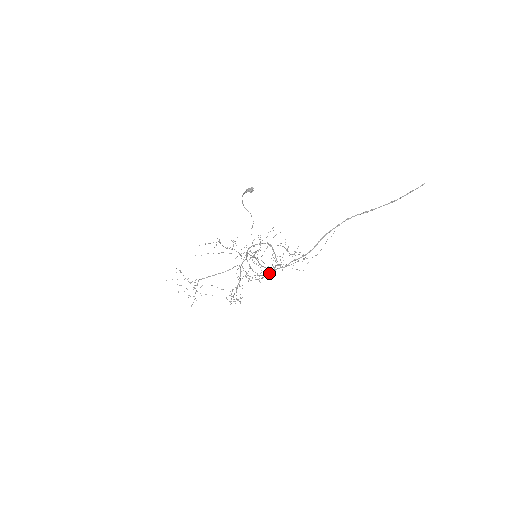
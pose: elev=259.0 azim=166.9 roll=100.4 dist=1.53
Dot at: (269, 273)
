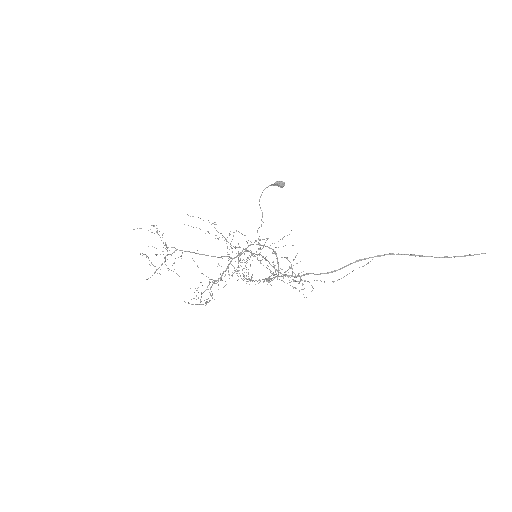
Dot at: occluded
